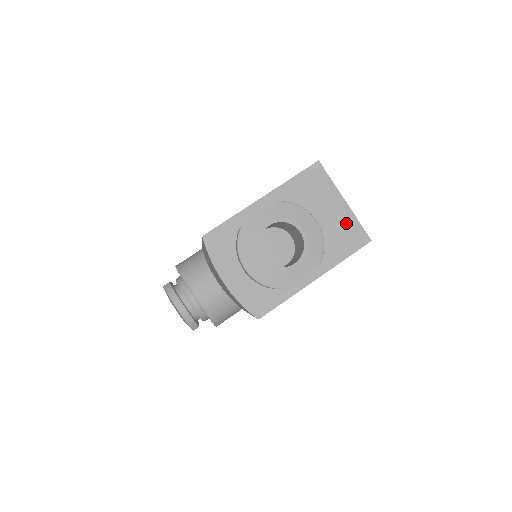
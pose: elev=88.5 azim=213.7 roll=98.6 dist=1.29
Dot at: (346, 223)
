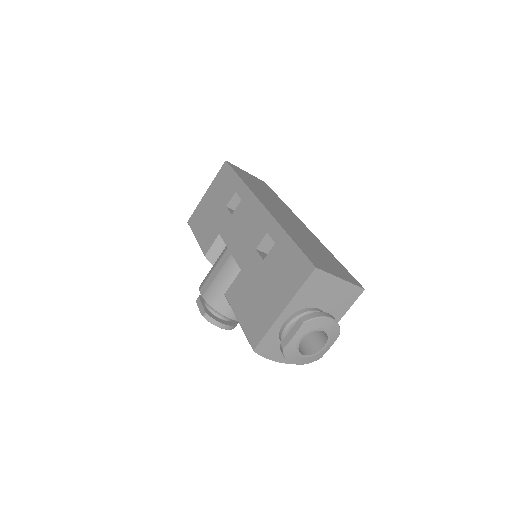
Dot at: (345, 290)
